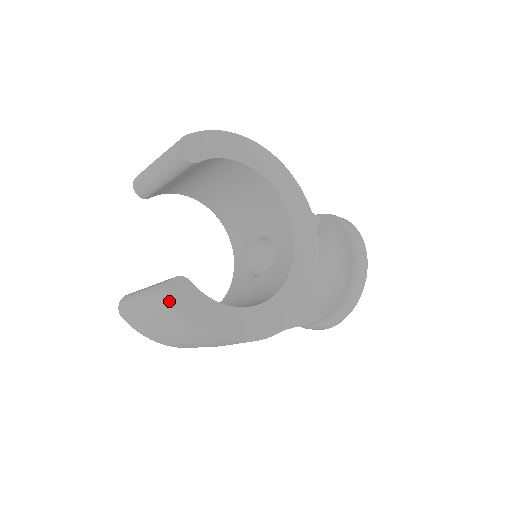
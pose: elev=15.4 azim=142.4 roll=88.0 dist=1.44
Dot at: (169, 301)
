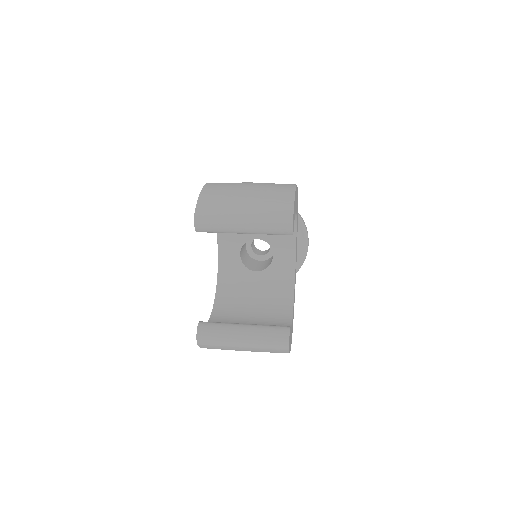
Dot at: occluded
